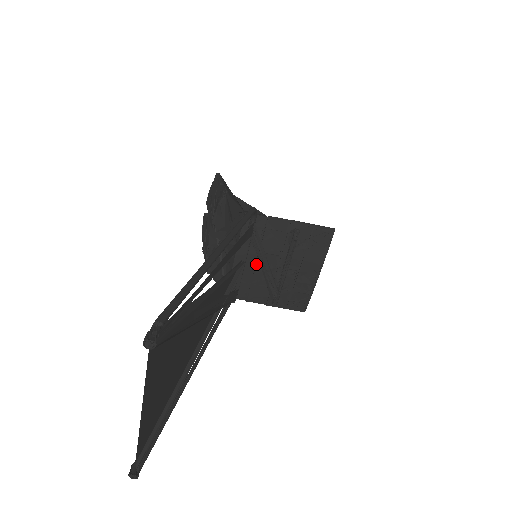
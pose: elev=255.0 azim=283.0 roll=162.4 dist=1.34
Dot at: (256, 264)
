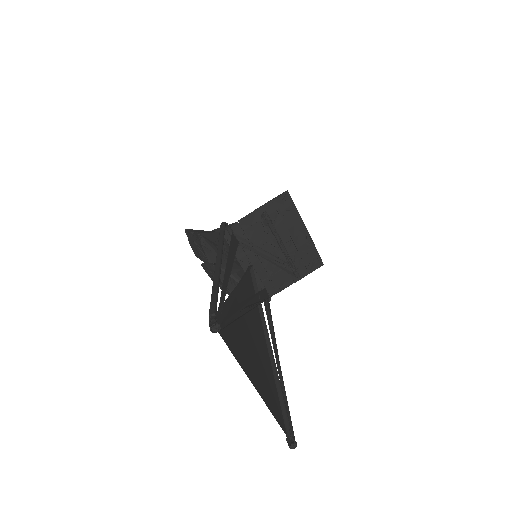
Dot at: (260, 260)
